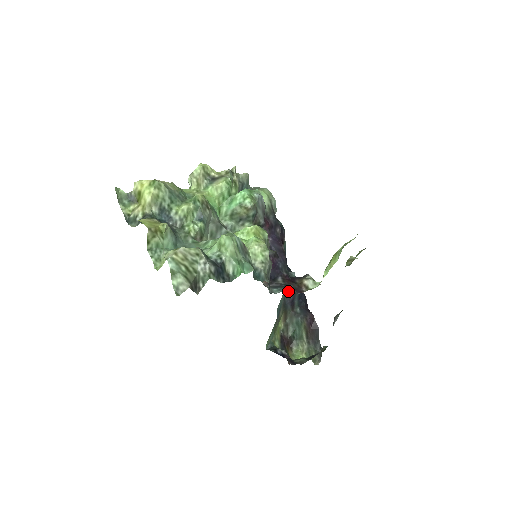
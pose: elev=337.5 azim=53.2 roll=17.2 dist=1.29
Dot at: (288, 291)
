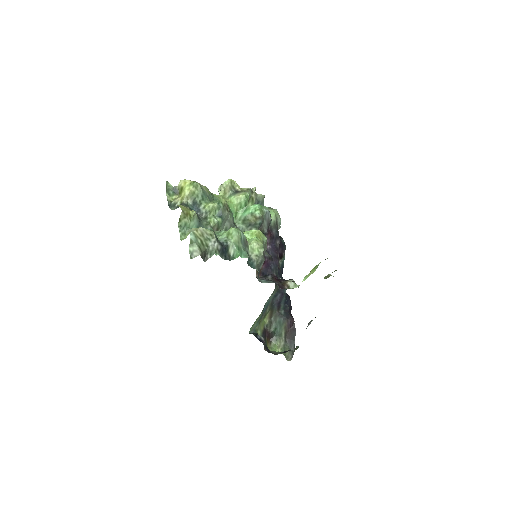
Dot at: (277, 293)
